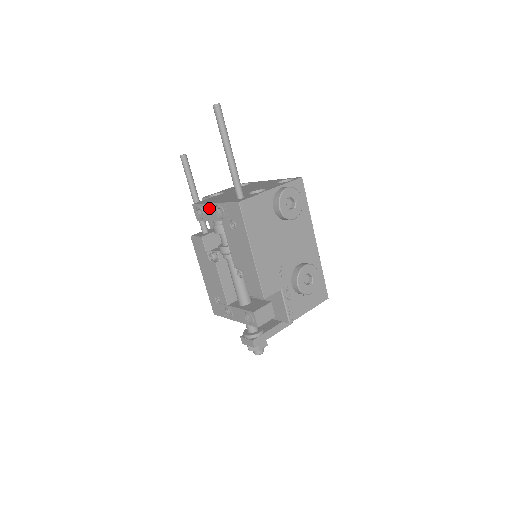
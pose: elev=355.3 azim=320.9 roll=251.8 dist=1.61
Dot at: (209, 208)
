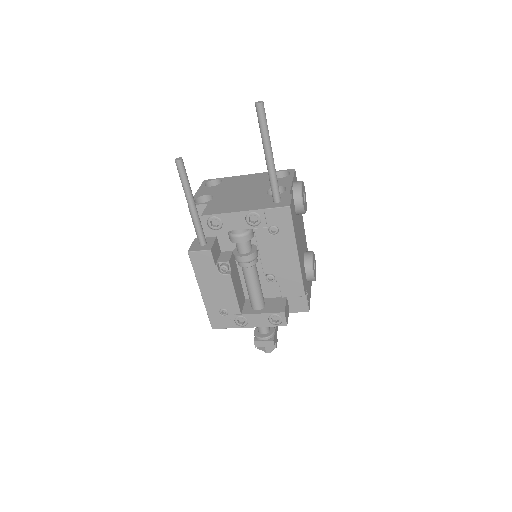
Dot at: (234, 217)
